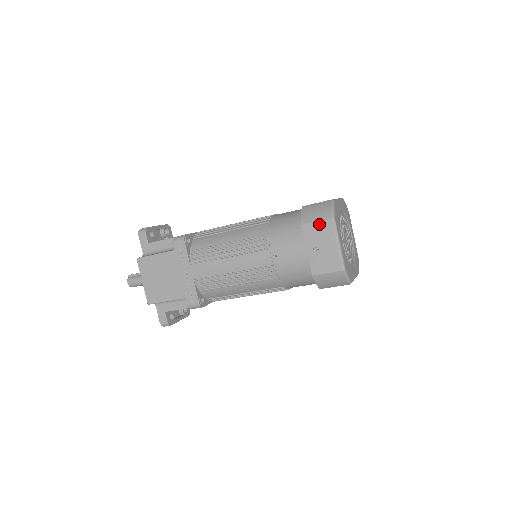
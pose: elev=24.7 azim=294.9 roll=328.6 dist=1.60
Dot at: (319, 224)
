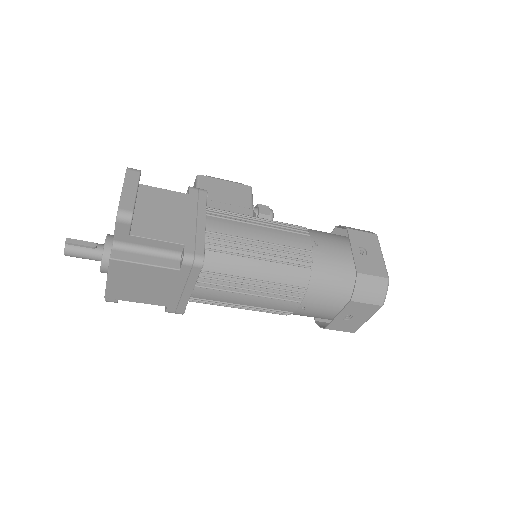
Dot at: (367, 305)
